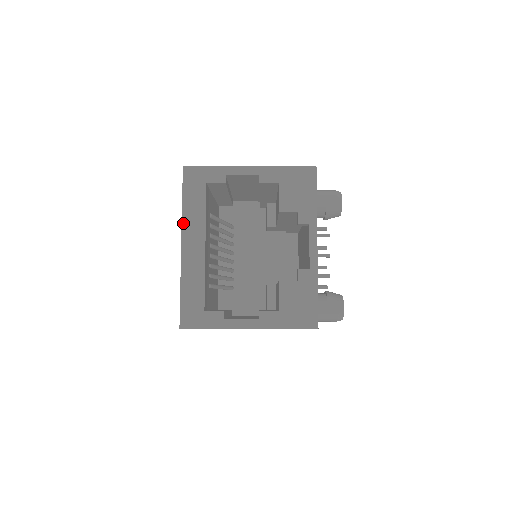
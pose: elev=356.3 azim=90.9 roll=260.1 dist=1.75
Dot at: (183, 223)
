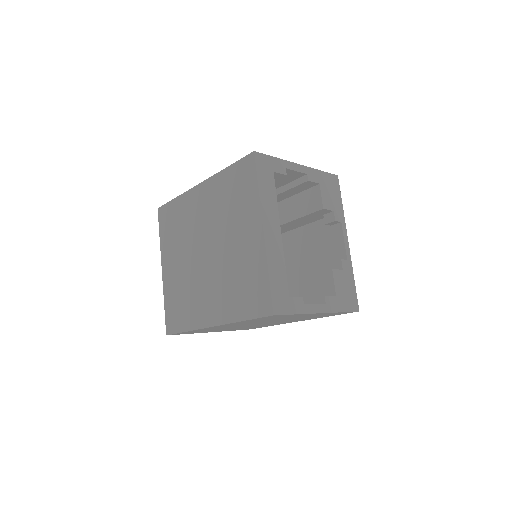
Dot at: (262, 207)
